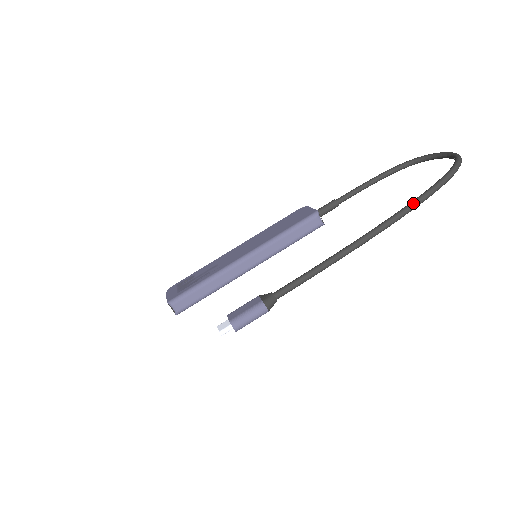
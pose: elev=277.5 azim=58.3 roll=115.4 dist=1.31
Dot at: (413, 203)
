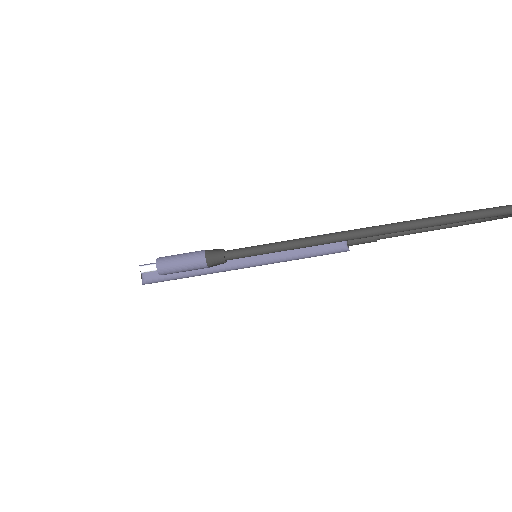
Dot at: (450, 214)
